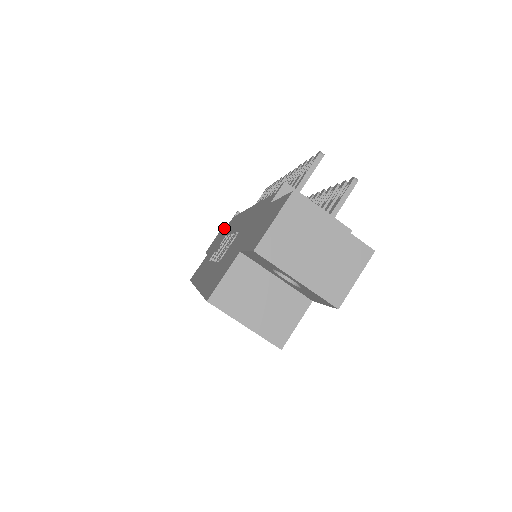
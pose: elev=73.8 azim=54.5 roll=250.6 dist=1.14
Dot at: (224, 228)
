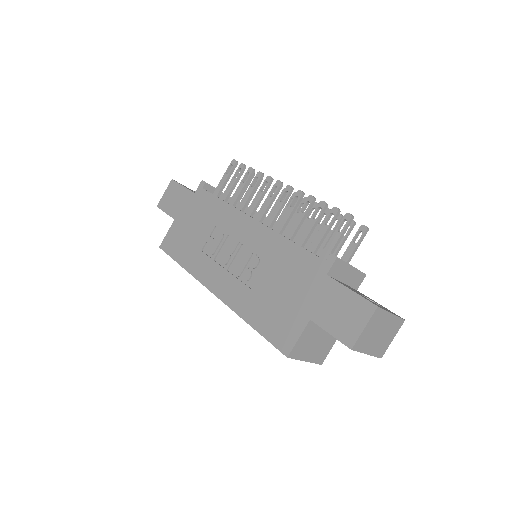
Dot at: (186, 193)
